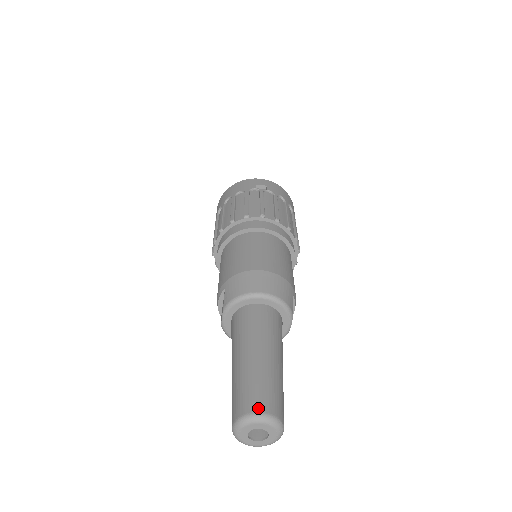
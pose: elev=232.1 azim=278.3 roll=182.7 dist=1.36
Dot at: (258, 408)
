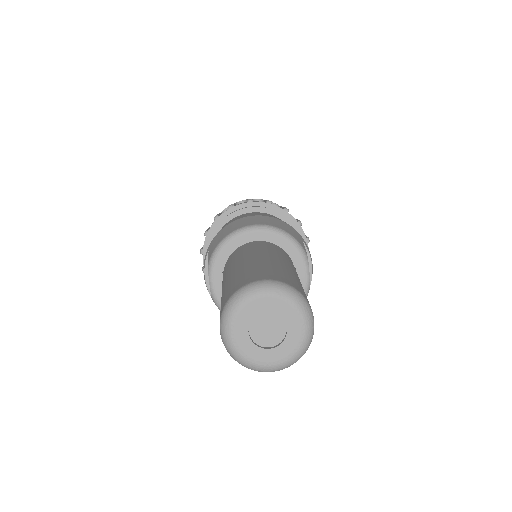
Dot at: (255, 278)
